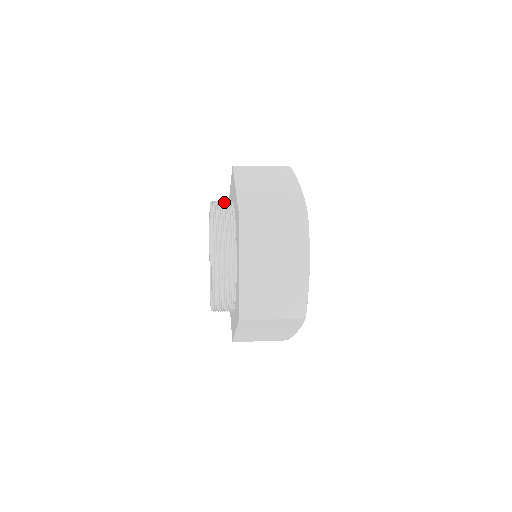
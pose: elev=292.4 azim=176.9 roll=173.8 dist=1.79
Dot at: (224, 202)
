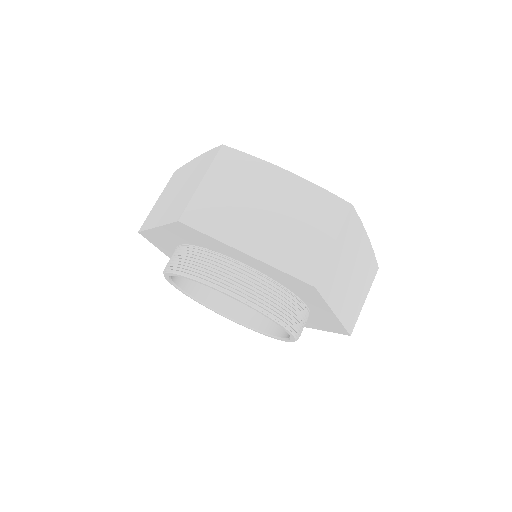
Dot at: occluded
